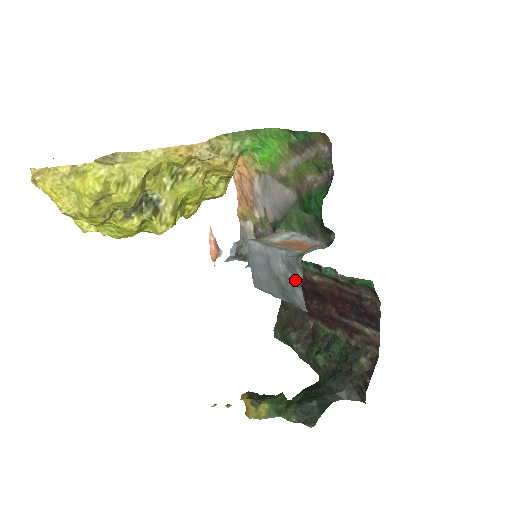
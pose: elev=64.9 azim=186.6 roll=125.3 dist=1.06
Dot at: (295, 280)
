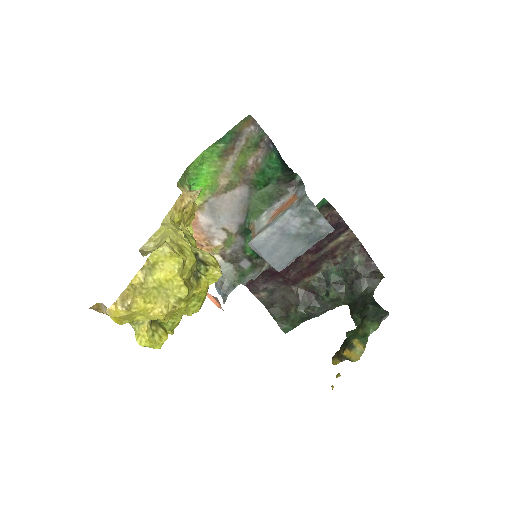
Dot at: (313, 217)
